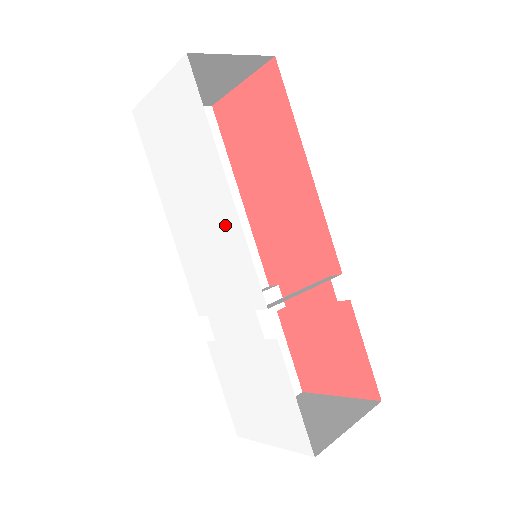
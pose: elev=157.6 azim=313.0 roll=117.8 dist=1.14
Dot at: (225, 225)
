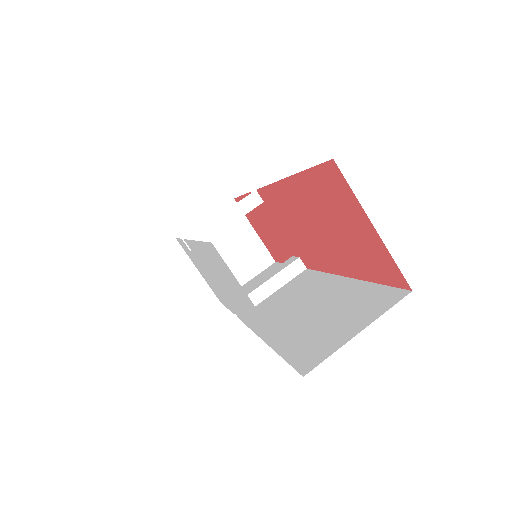
Dot at: (243, 316)
